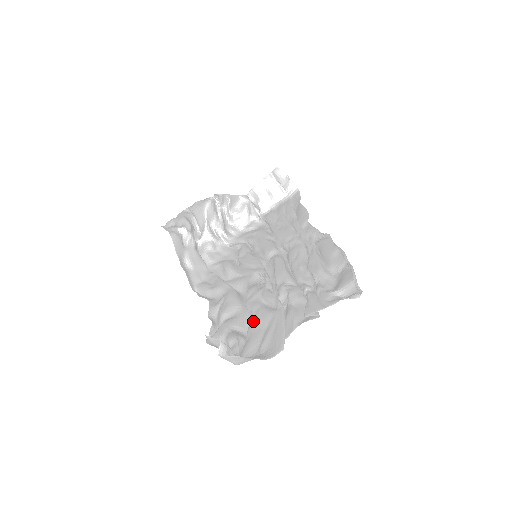
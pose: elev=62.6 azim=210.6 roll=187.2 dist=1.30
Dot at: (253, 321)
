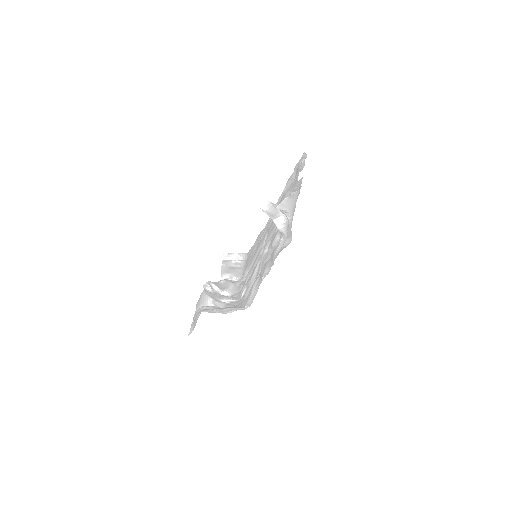
Dot at: occluded
